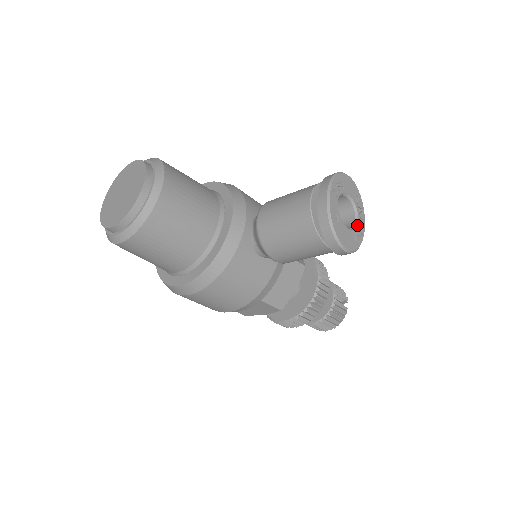
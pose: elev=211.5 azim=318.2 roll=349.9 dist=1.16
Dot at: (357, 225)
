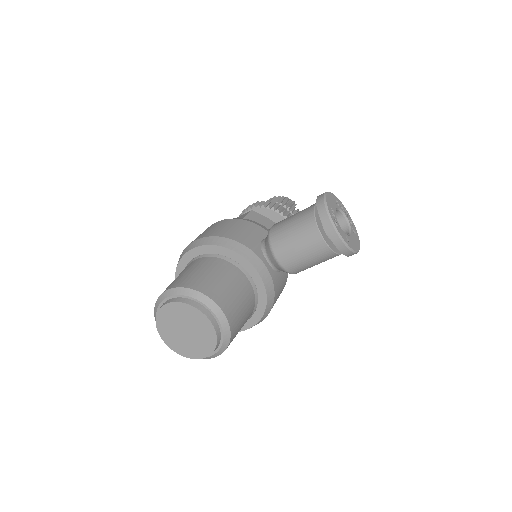
Dot at: (349, 221)
